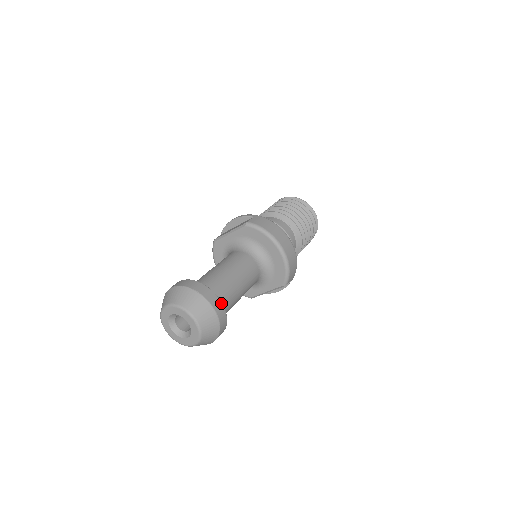
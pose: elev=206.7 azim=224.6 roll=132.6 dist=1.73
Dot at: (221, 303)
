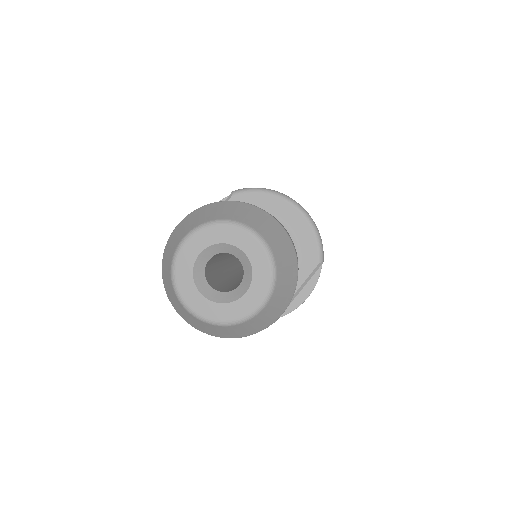
Dot at: occluded
